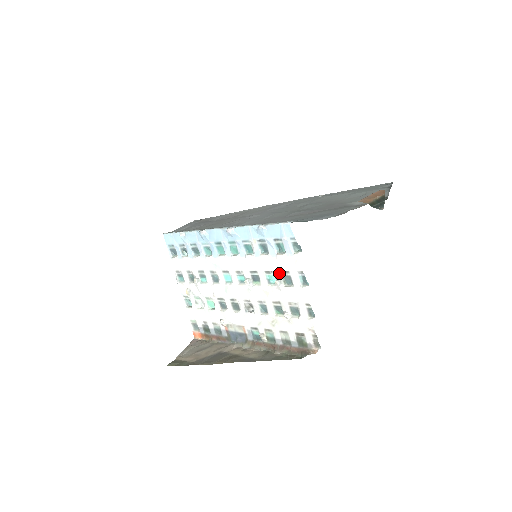
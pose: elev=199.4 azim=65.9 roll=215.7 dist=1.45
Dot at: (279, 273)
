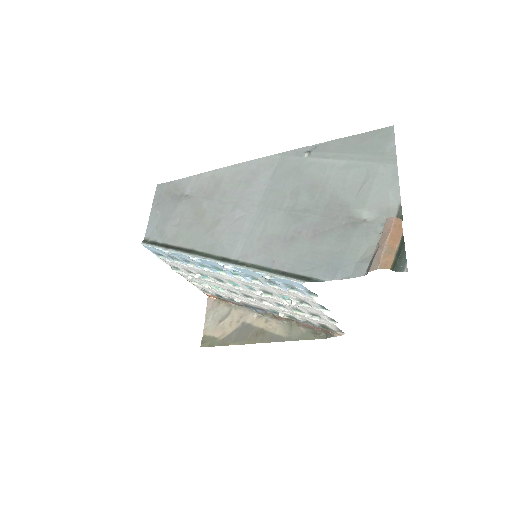
Dot at: (294, 299)
